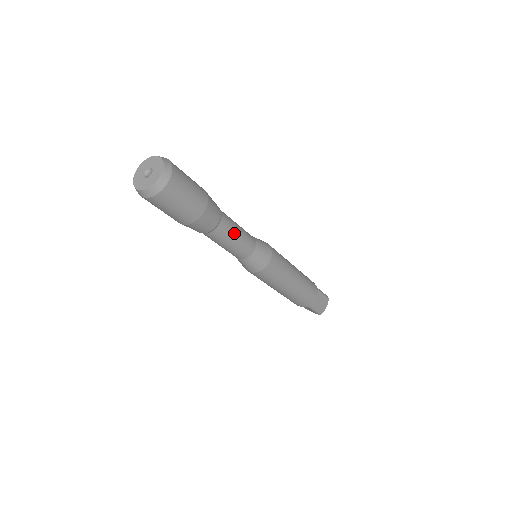
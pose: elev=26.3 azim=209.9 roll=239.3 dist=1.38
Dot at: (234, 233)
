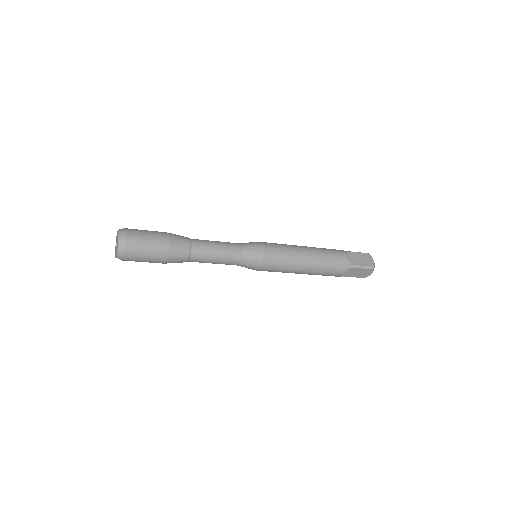
Dot at: (211, 244)
